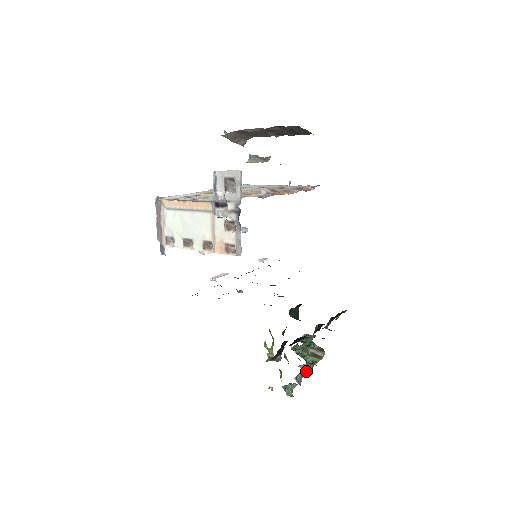
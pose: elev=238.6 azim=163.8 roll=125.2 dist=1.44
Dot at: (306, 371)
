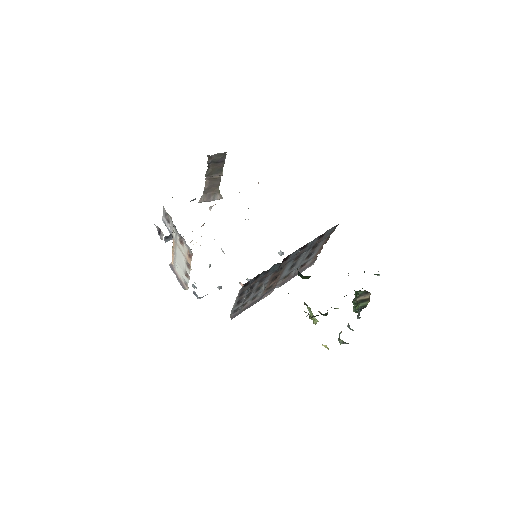
Dot at: occluded
